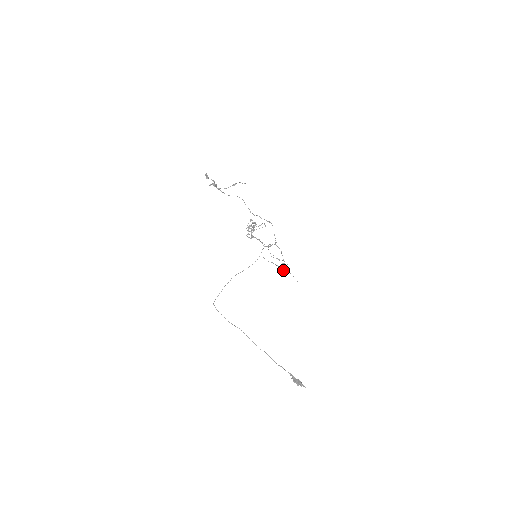
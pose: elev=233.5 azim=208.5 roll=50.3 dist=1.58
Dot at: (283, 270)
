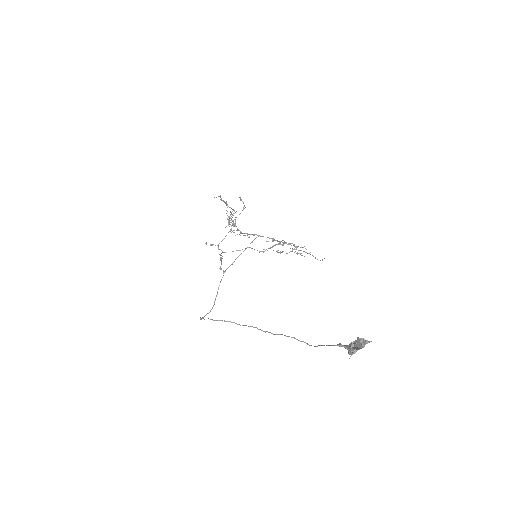
Dot at: (297, 253)
